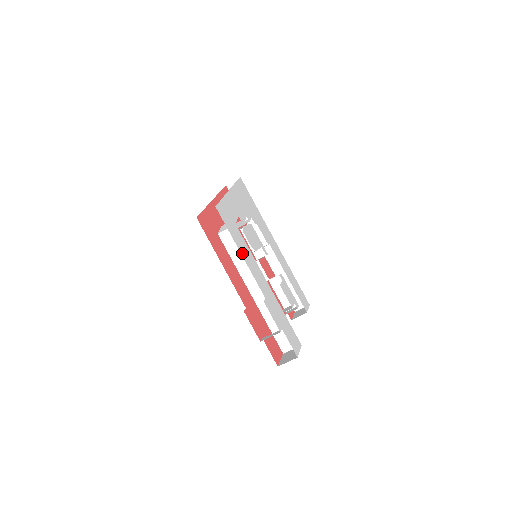
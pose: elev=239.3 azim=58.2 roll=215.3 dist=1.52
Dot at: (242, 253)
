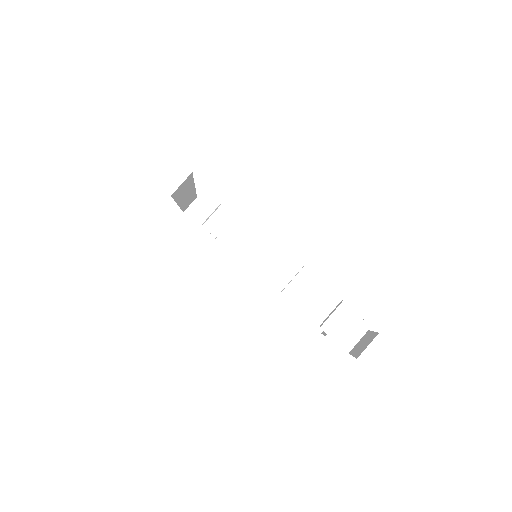
Dot at: occluded
